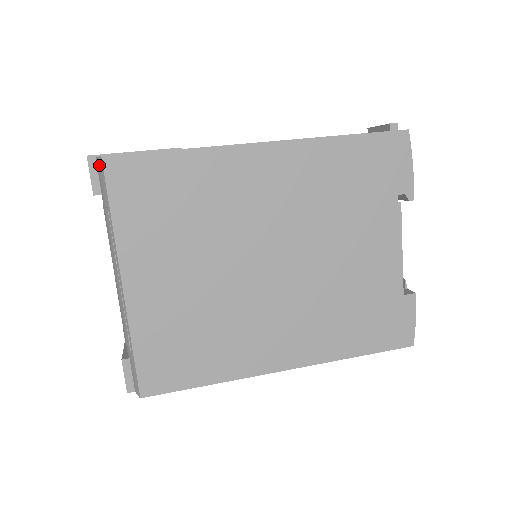
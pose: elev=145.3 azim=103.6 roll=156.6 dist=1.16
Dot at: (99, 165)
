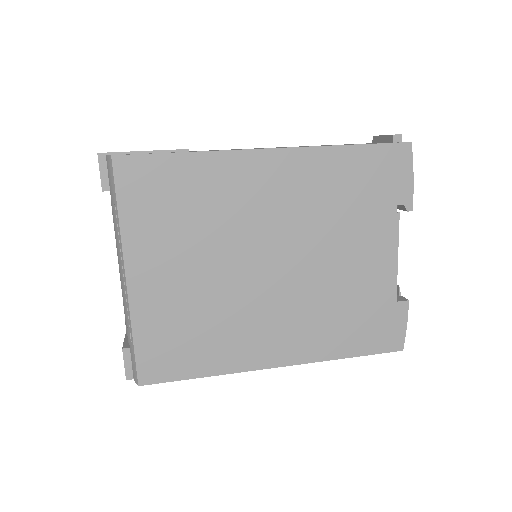
Dot at: (109, 163)
